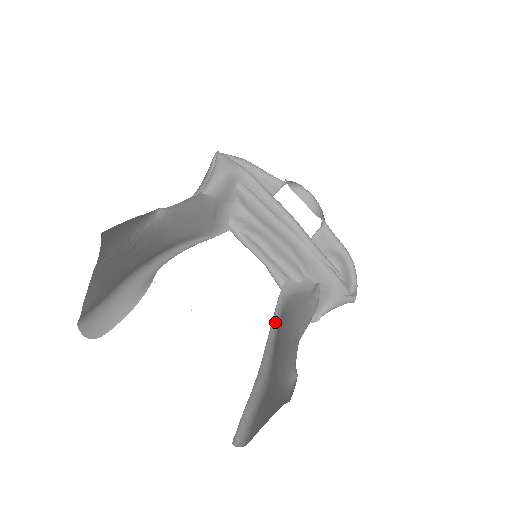
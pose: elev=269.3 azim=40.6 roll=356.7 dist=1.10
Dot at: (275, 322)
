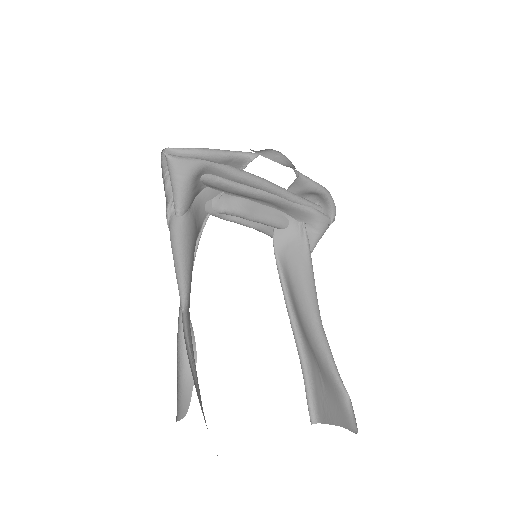
Dot at: (283, 283)
